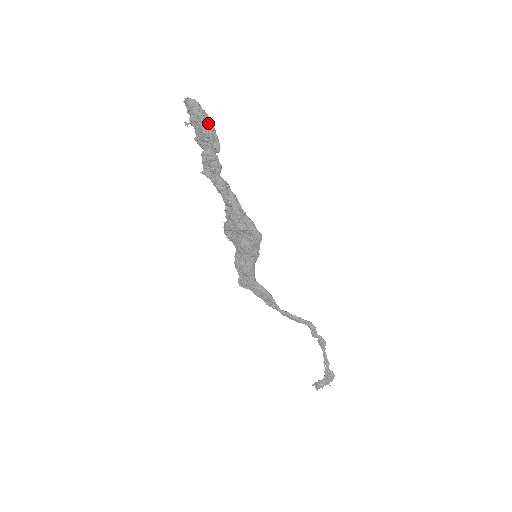
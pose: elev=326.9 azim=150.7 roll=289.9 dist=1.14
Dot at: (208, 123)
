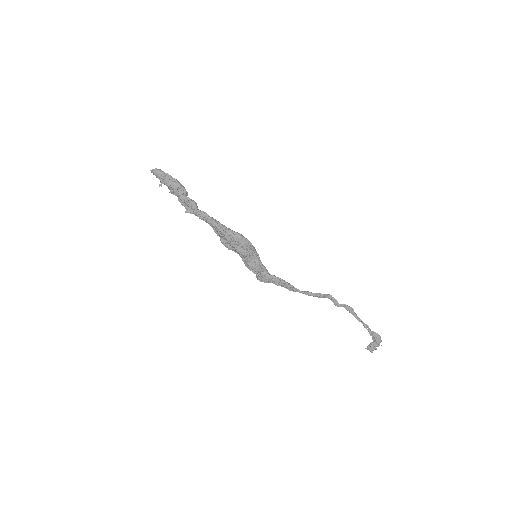
Dot at: (171, 179)
